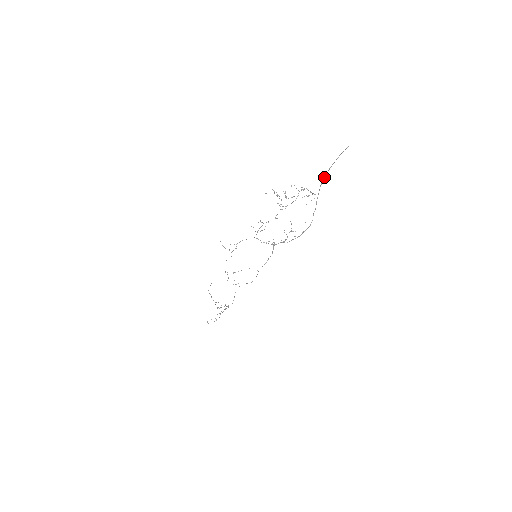
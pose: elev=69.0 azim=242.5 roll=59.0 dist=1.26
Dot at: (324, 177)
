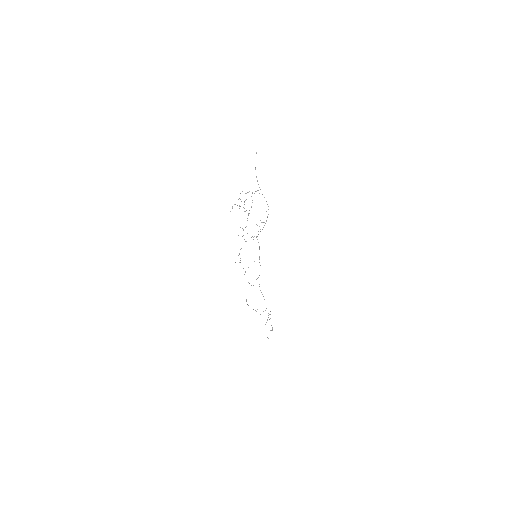
Dot at: (256, 177)
